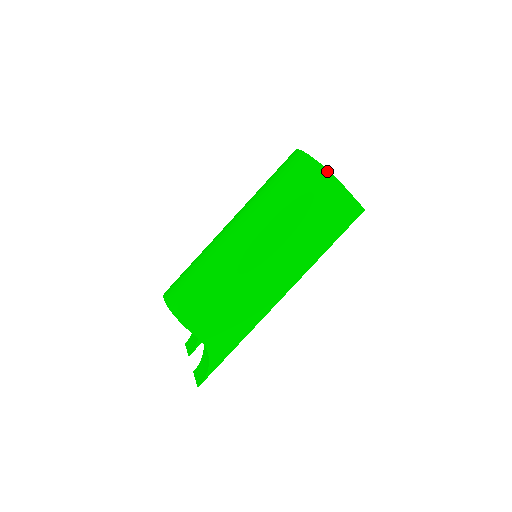
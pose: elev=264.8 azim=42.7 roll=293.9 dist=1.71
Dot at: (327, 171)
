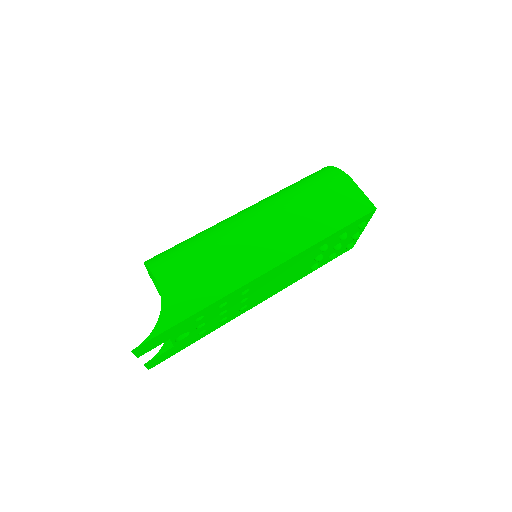
Dot at: (337, 169)
